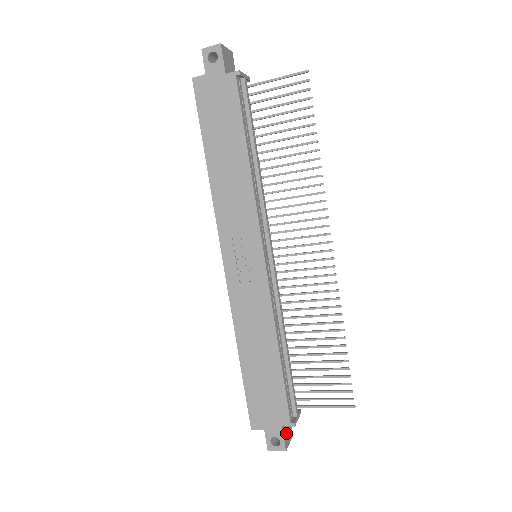
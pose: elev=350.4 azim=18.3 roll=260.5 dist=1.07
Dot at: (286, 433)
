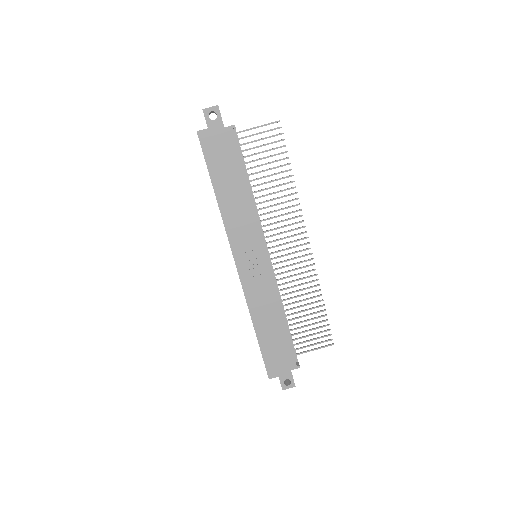
Dot at: occluded
